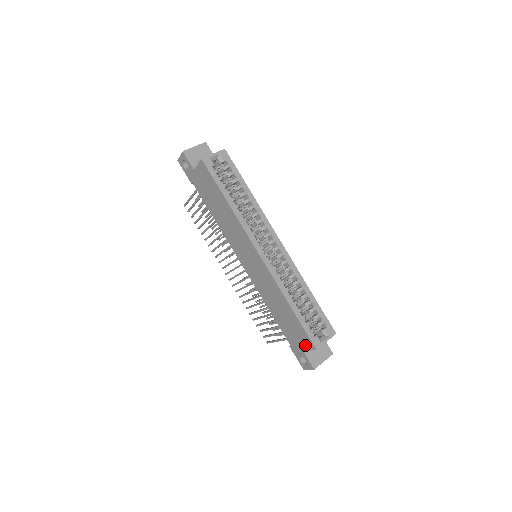
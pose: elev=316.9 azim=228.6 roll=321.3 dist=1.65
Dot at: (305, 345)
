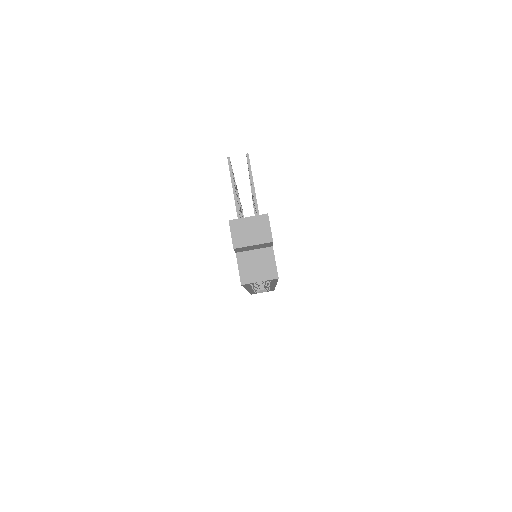
Dot at: occluded
